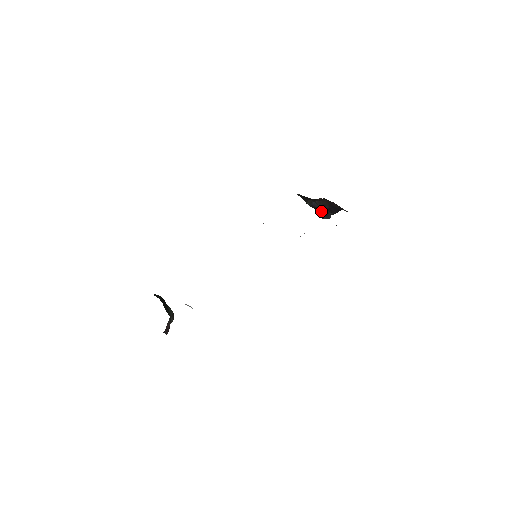
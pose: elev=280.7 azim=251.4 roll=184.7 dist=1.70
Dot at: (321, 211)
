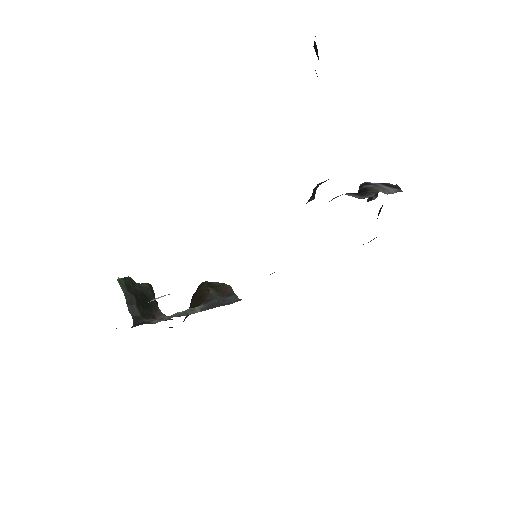
Dot at: occluded
